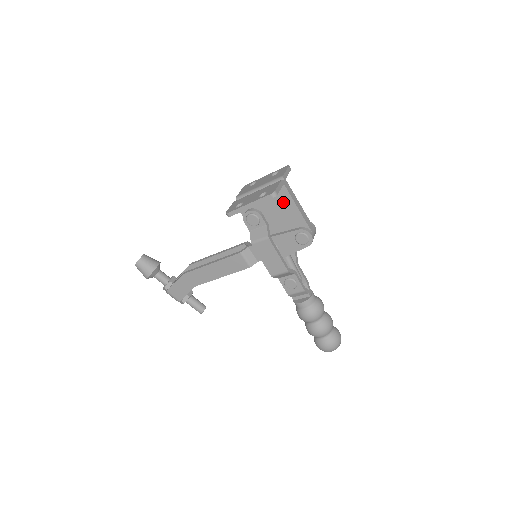
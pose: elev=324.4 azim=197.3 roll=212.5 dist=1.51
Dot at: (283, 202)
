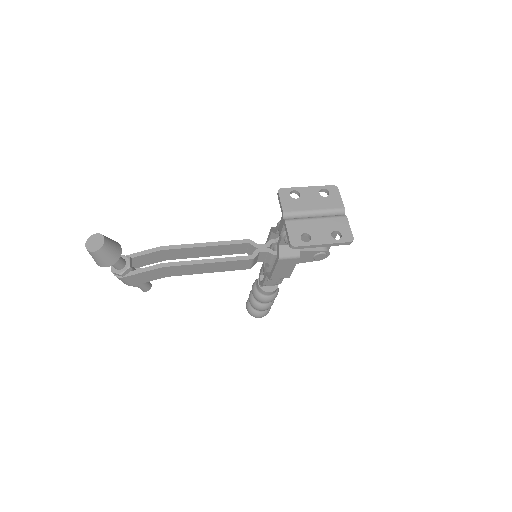
Dot at: occluded
